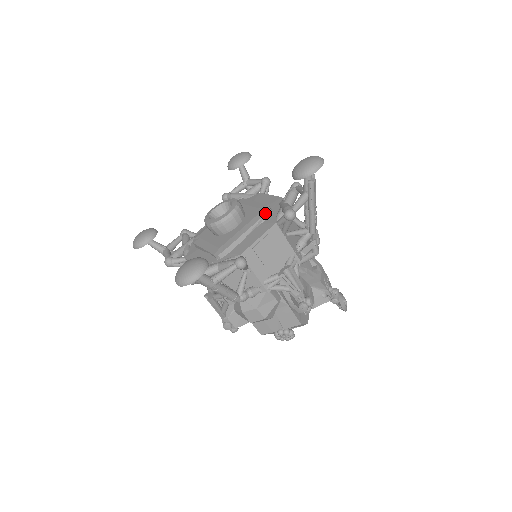
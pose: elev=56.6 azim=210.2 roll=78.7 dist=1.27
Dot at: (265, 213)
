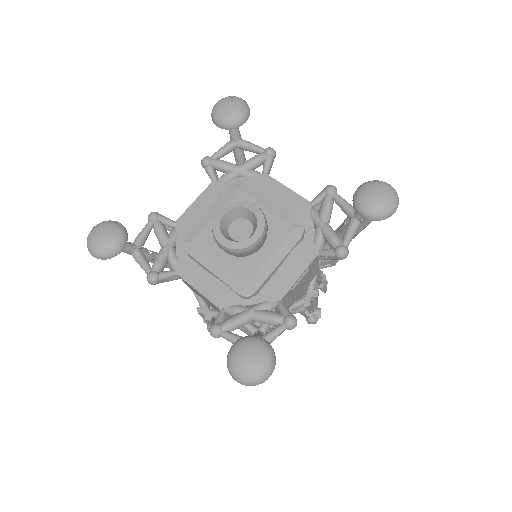
Dot at: (301, 236)
